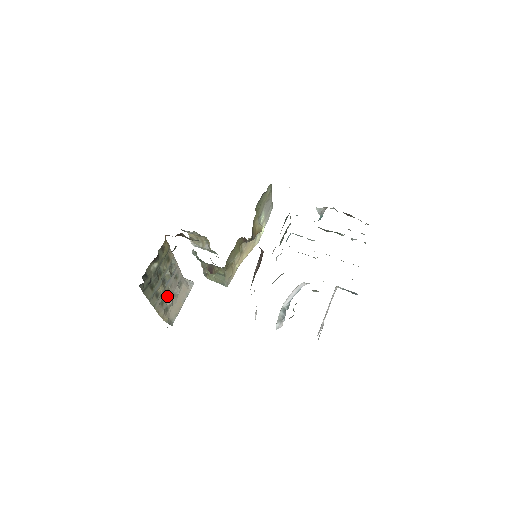
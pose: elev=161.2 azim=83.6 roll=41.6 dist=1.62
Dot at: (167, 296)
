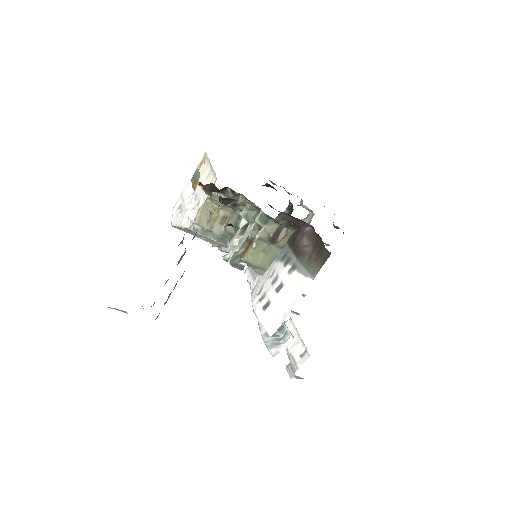
Dot at: (170, 293)
